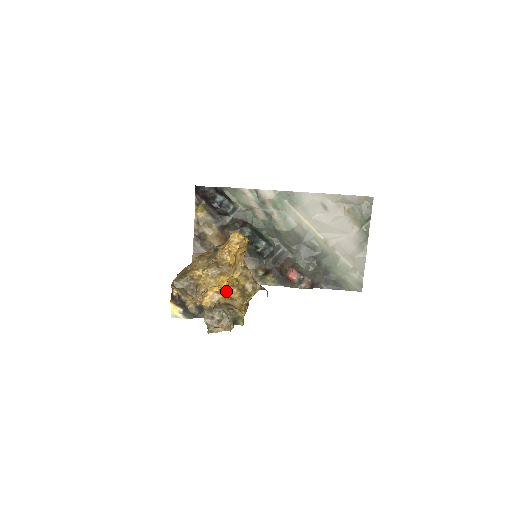
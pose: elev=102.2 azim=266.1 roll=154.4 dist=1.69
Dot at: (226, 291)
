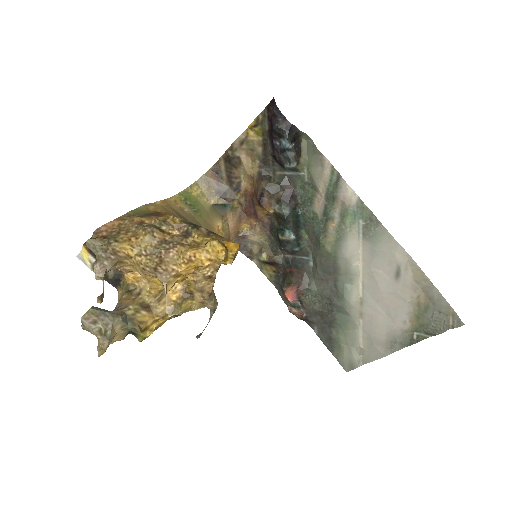
Dot at: (160, 286)
